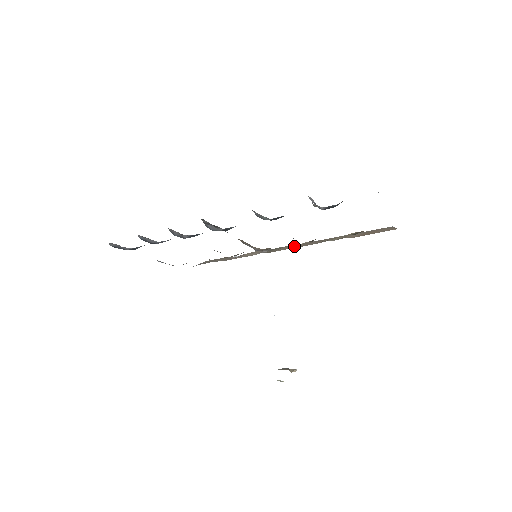
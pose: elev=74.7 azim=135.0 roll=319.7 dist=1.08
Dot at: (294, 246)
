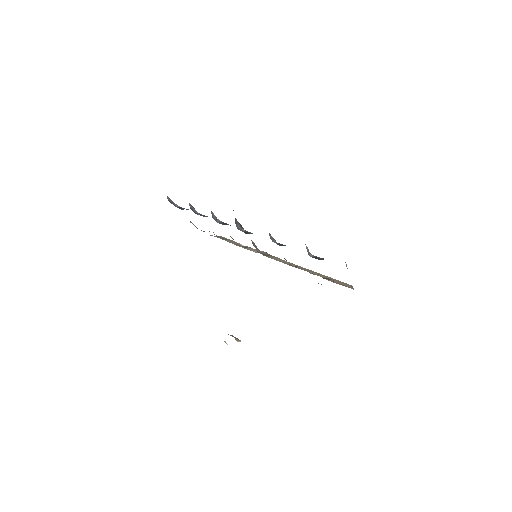
Dot at: (284, 262)
